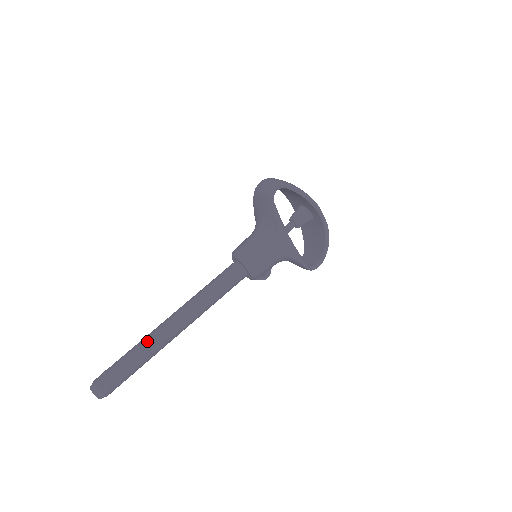
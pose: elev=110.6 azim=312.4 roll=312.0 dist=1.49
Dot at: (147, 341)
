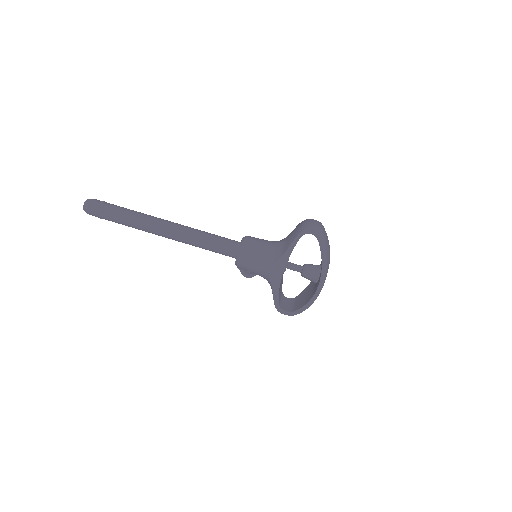
Dot at: (140, 216)
